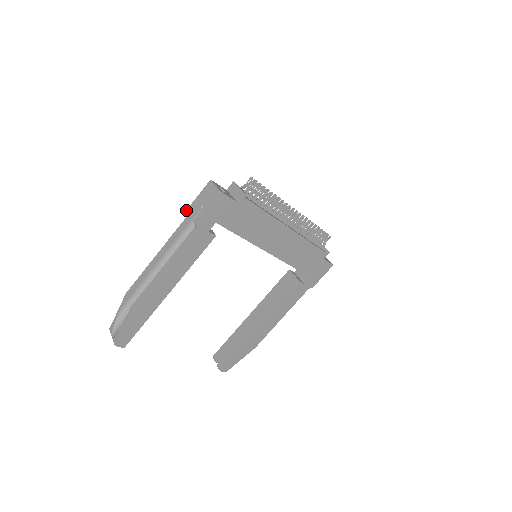
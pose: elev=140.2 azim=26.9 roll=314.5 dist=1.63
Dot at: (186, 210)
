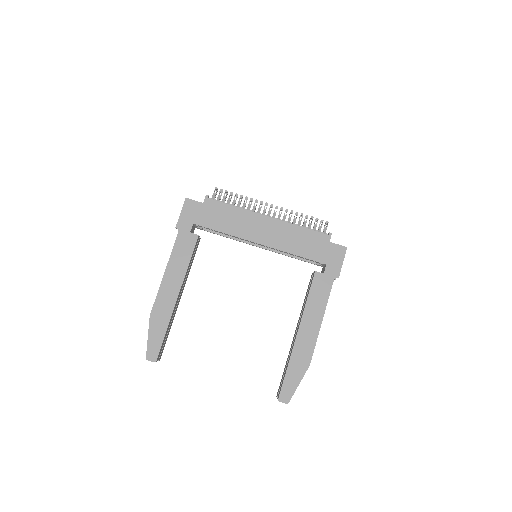
Dot at: occluded
